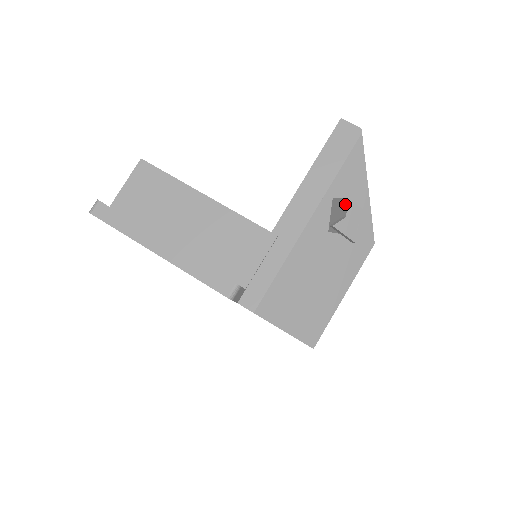
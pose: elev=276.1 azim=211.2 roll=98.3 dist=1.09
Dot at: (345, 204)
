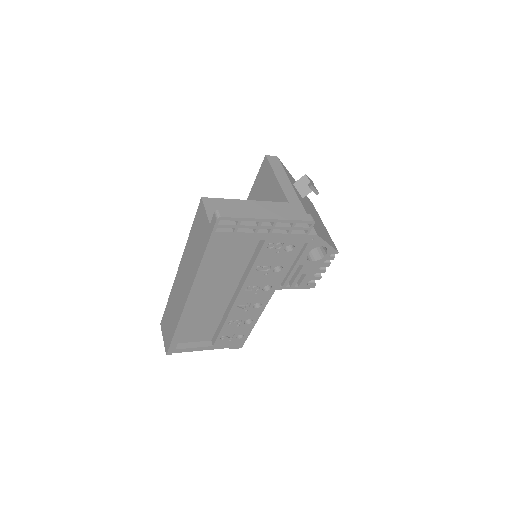
Dot at: (305, 178)
